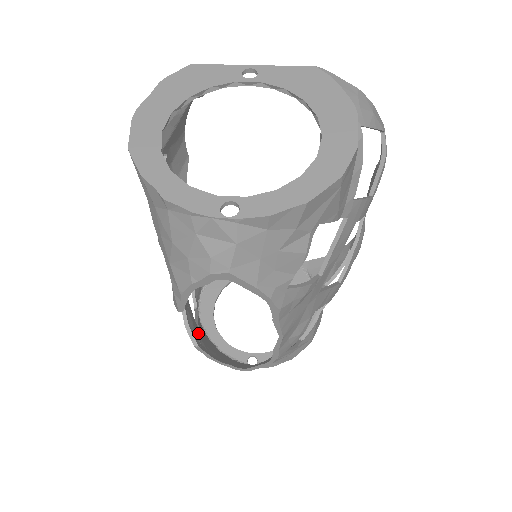
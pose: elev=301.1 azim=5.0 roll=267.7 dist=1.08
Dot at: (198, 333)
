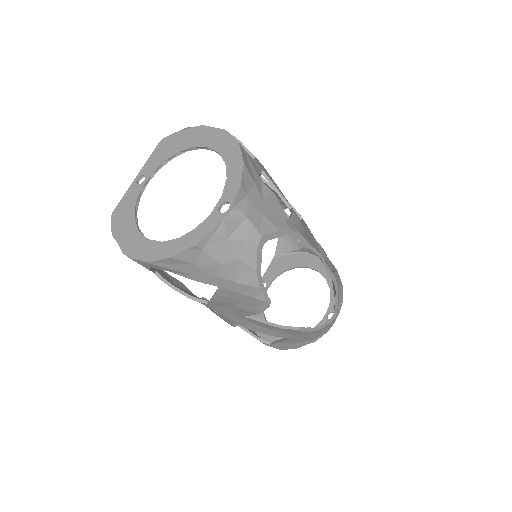
Dot at: occluded
